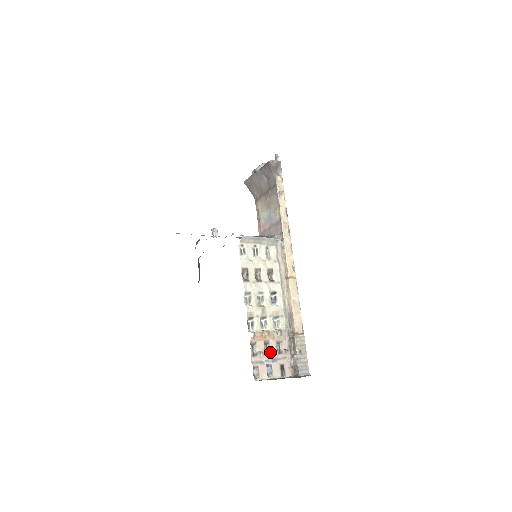
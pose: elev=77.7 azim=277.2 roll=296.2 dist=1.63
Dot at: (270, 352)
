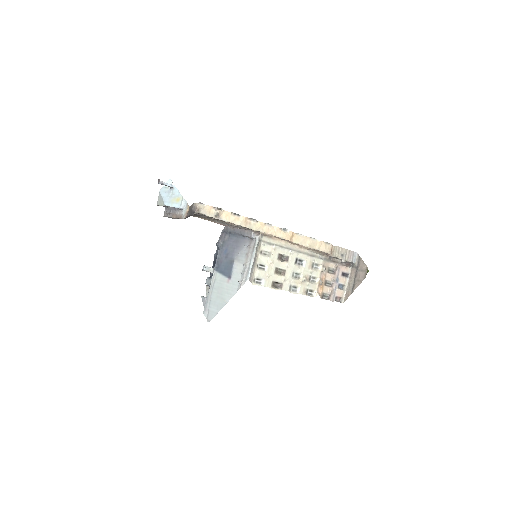
Dot at: (332, 282)
